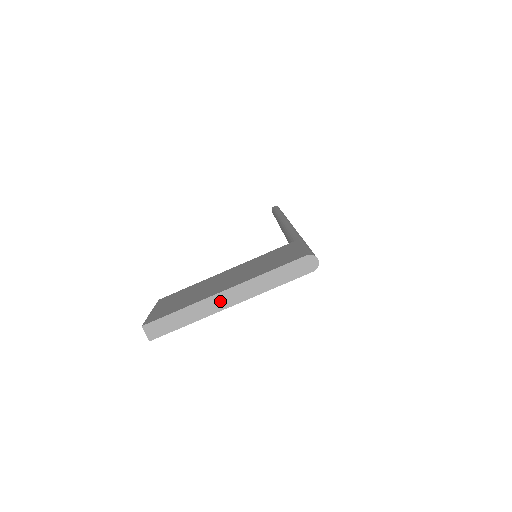
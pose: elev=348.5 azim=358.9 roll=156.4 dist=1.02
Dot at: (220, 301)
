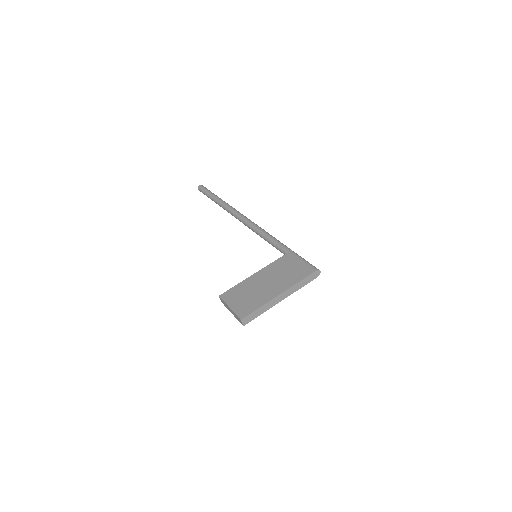
Dot at: (278, 299)
